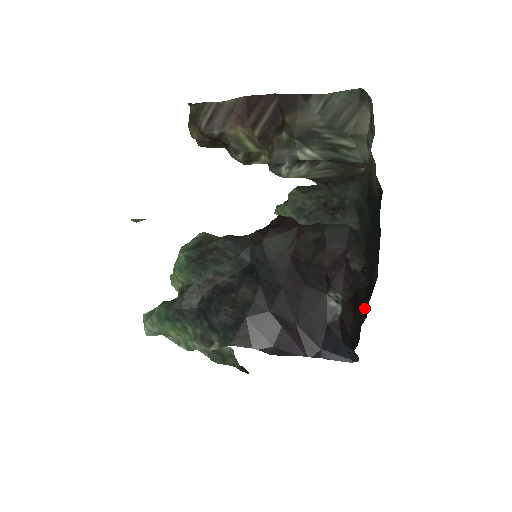
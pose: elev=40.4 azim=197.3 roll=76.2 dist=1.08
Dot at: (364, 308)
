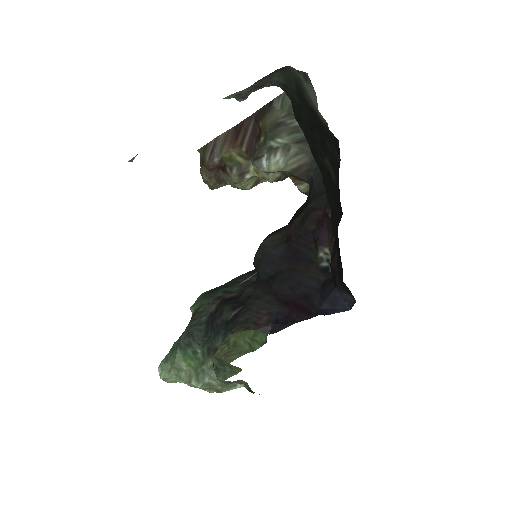
Dot at: (335, 219)
